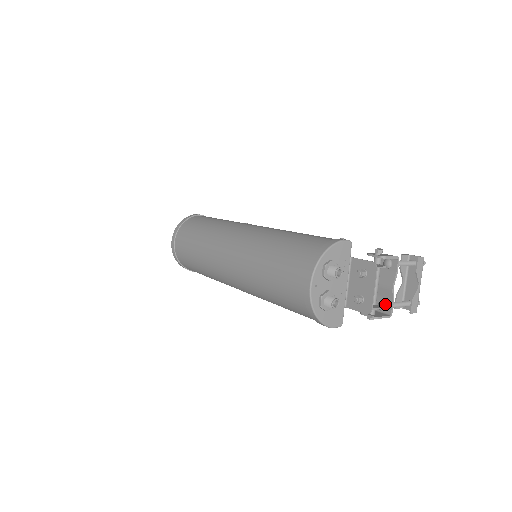
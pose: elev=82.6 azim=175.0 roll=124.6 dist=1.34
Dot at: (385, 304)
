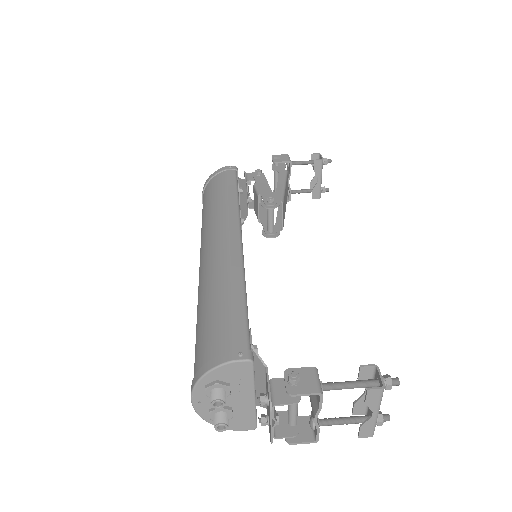
Dot at: (312, 425)
